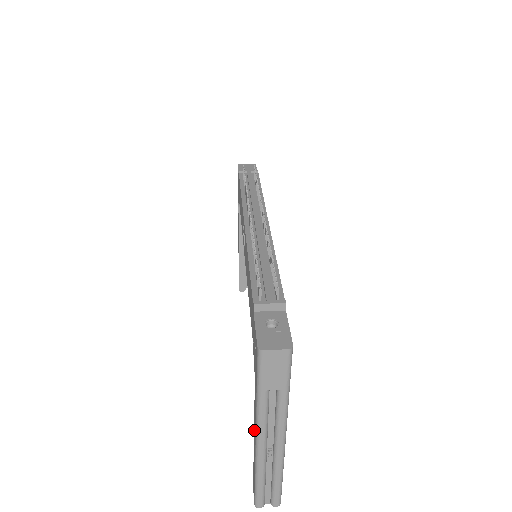
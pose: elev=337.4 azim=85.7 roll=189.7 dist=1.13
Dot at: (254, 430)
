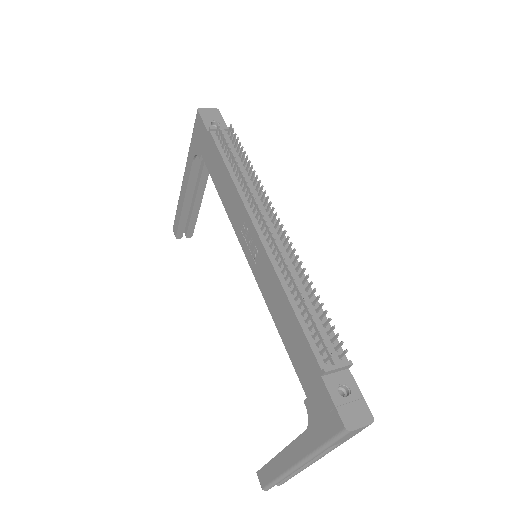
Dot at: (287, 453)
